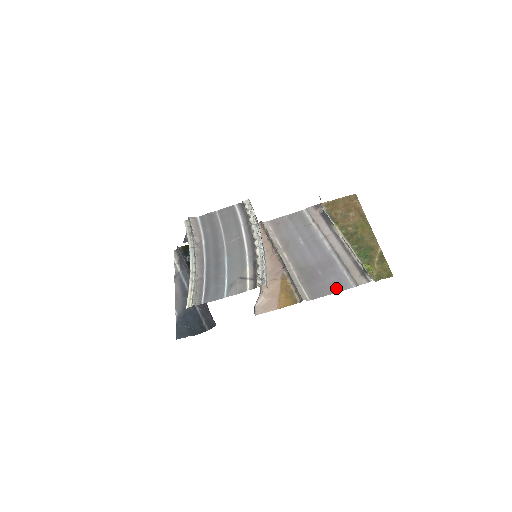
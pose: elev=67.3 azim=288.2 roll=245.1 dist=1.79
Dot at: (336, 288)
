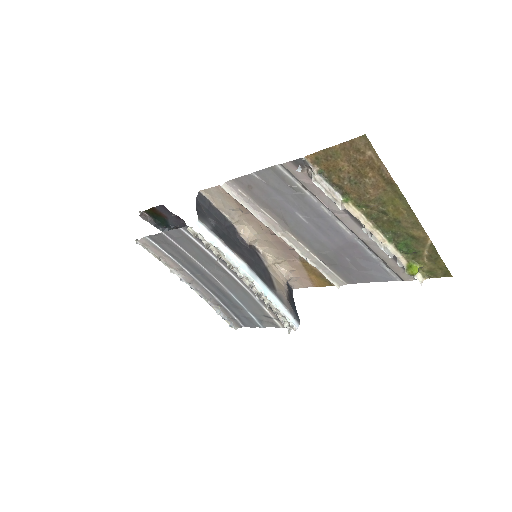
Dot at: (375, 278)
